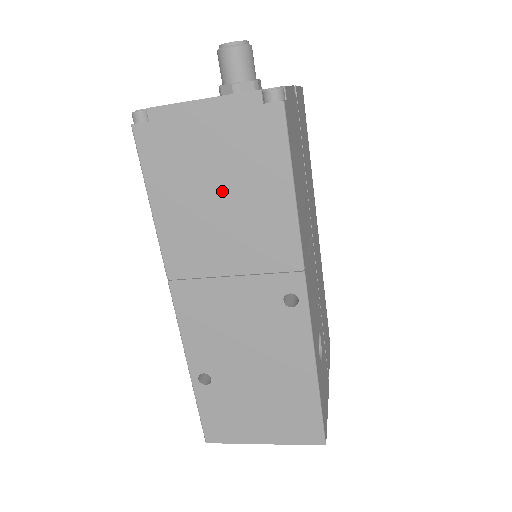
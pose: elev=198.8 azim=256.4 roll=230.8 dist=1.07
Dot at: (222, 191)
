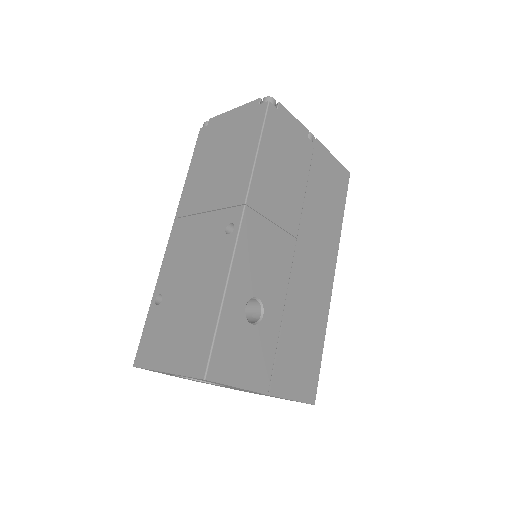
Dot at: (223, 157)
